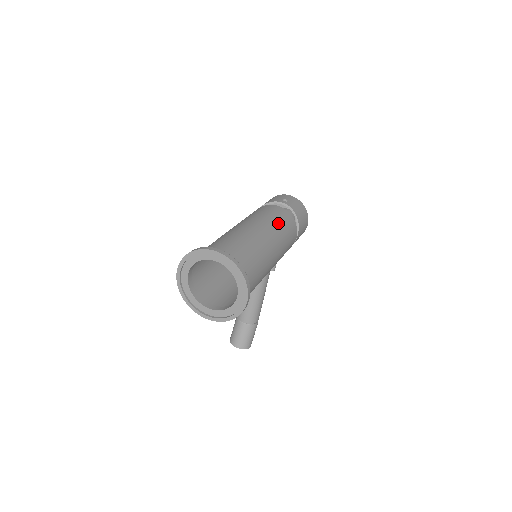
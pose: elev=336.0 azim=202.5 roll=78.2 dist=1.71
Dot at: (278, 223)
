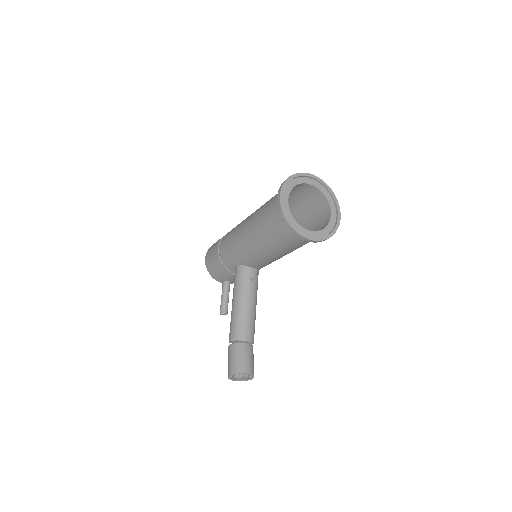
Dot at: occluded
